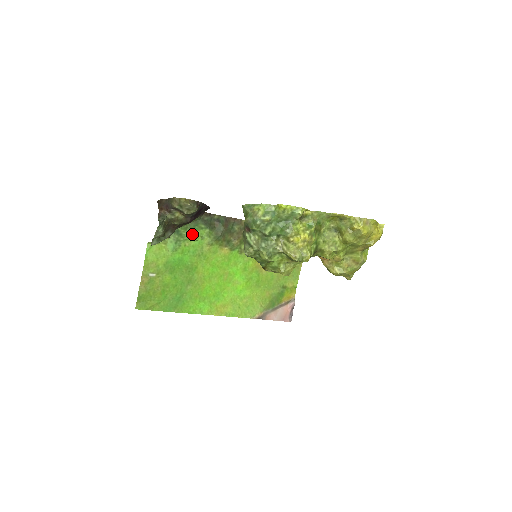
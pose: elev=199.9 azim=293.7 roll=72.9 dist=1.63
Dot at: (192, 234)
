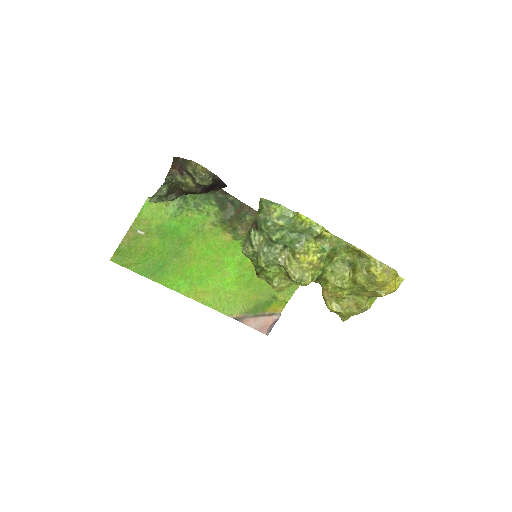
Dot at: (199, 206)
